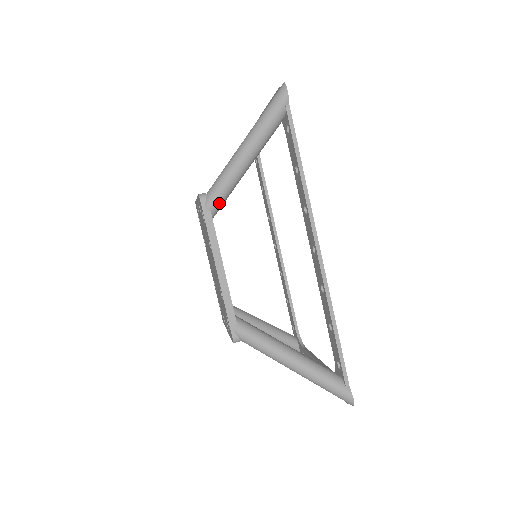
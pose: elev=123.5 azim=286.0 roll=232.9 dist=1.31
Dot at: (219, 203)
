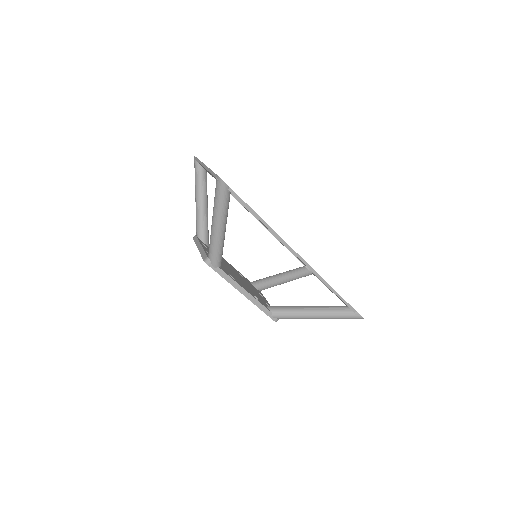
Dot at: (220, 259)
